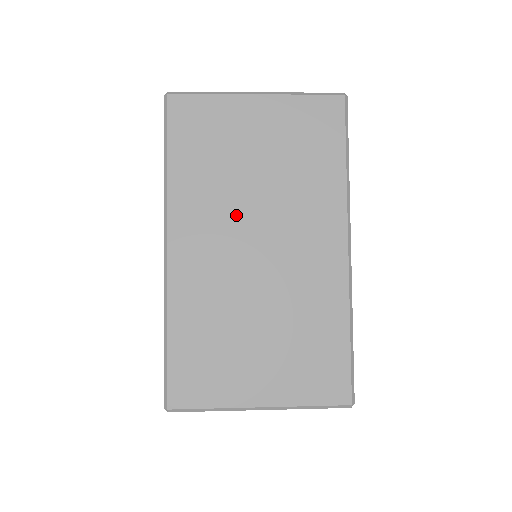
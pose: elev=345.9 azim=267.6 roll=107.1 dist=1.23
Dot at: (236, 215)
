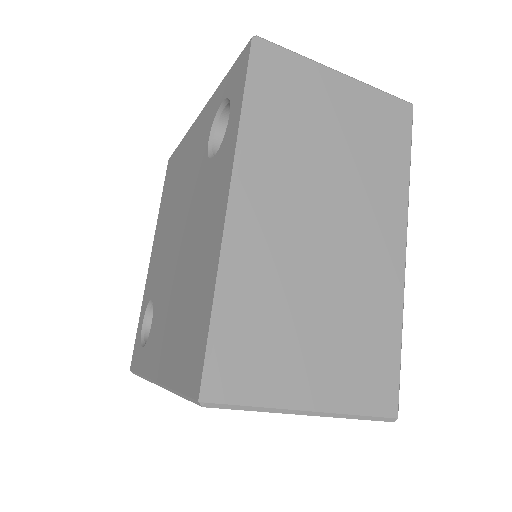
Dot at: (310, 186)
